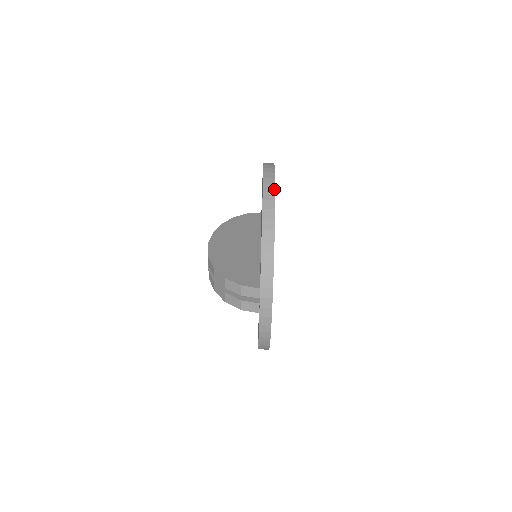
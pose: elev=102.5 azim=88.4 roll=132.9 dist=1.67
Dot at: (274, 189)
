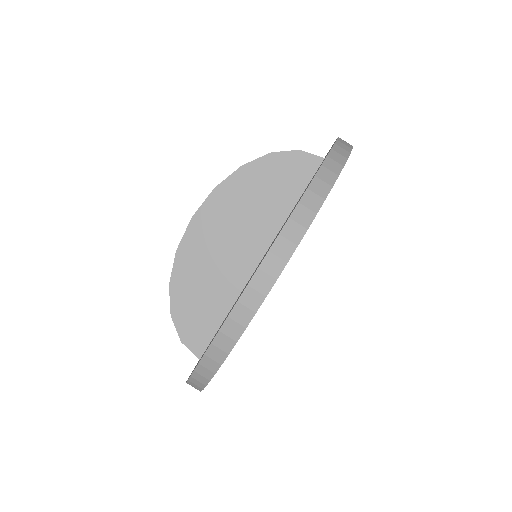
Dot at: (238, 337)
